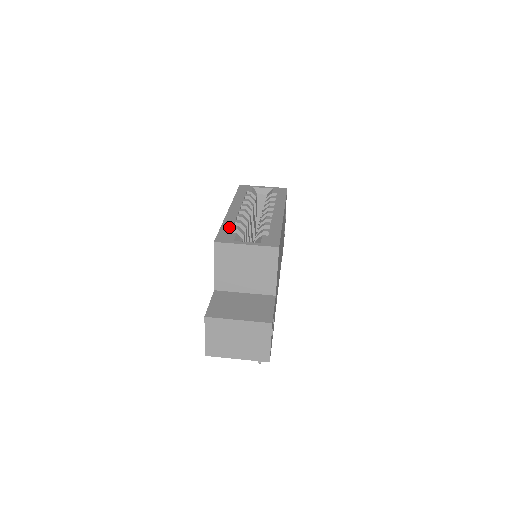
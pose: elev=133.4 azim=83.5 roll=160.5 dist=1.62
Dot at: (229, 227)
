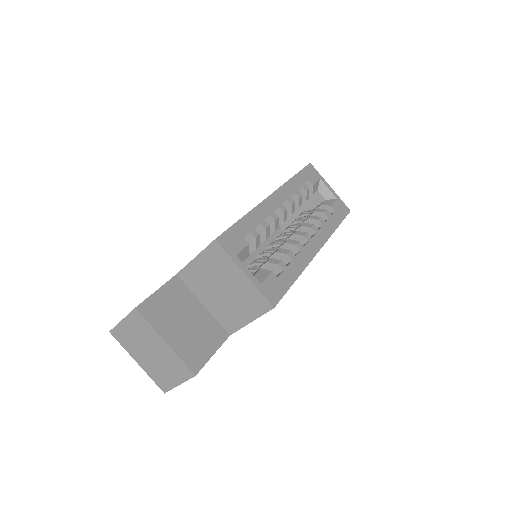
Dot at: (249, 227)
